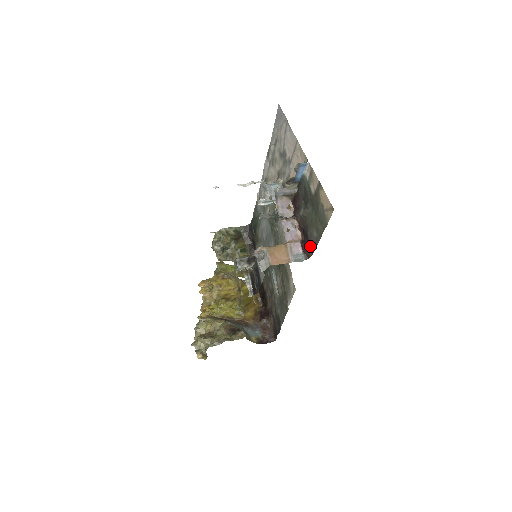
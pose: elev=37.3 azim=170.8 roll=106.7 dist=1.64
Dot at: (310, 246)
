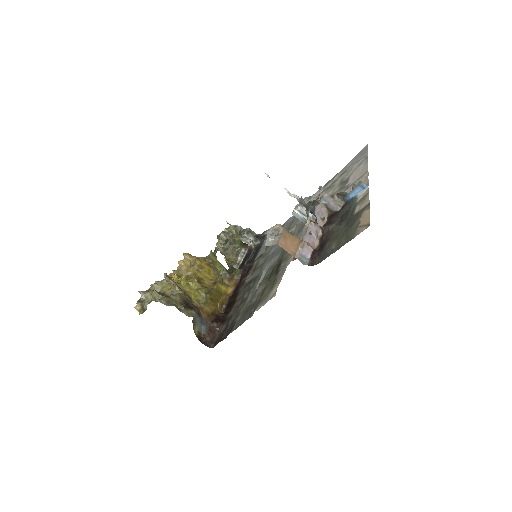
Dot at: (321, 256)
